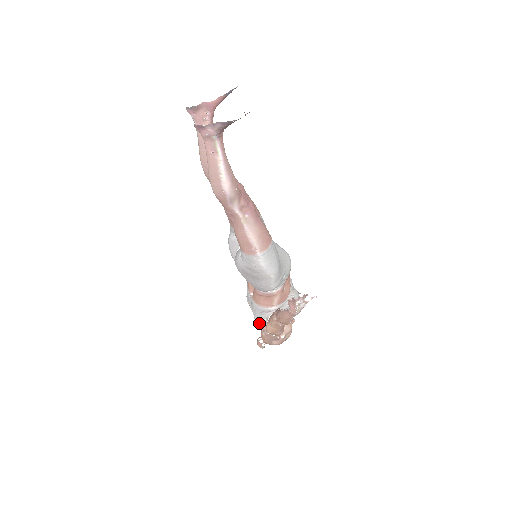
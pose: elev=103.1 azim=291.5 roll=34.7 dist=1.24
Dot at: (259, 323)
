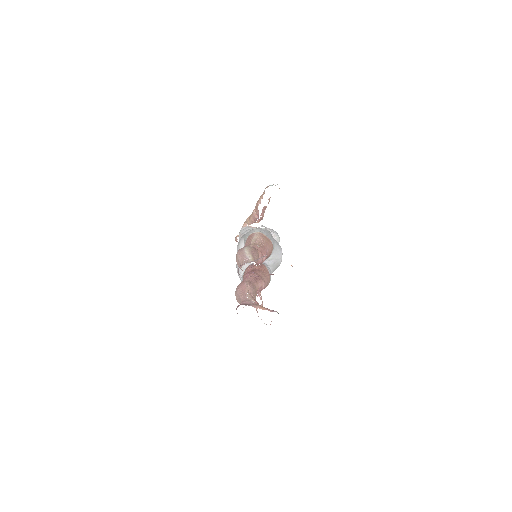
Dot at: occluded
